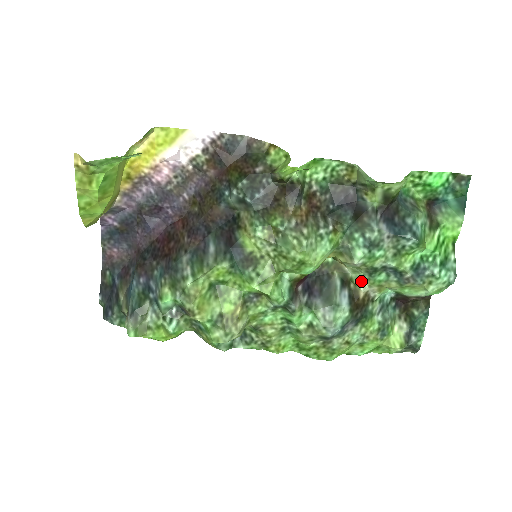
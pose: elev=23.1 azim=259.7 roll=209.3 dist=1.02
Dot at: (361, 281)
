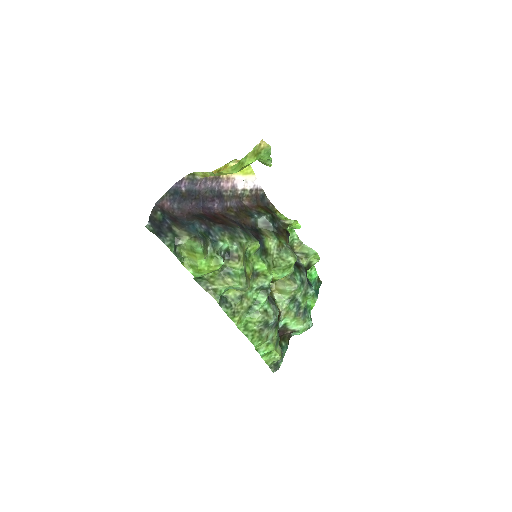
Dot at: (281, 304)
